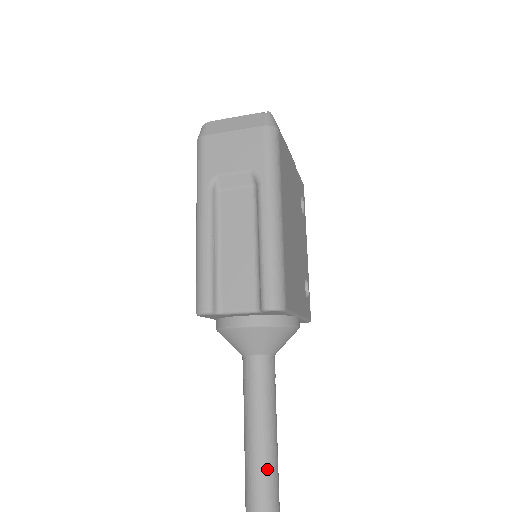
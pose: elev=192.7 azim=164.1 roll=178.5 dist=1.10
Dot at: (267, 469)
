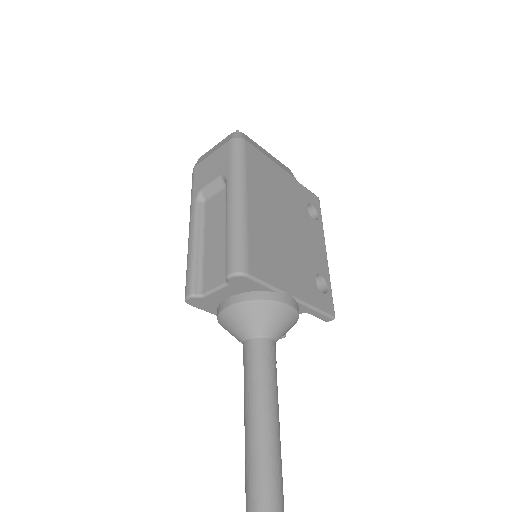
Dot at: (260, 451)
